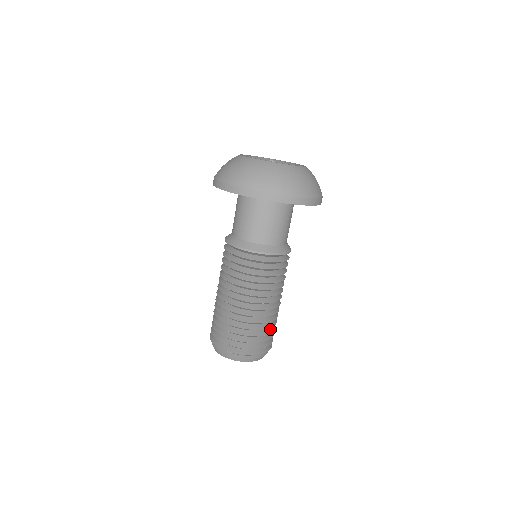
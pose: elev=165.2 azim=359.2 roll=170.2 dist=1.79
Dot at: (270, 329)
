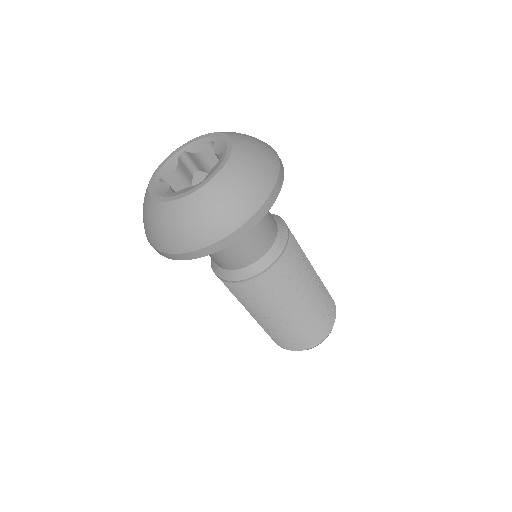
Dot at: (309, 325)
